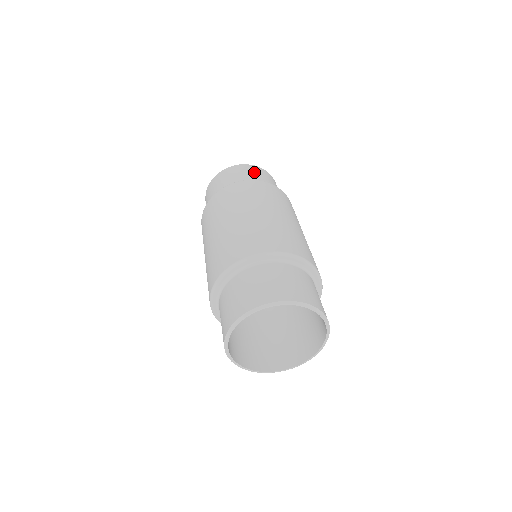
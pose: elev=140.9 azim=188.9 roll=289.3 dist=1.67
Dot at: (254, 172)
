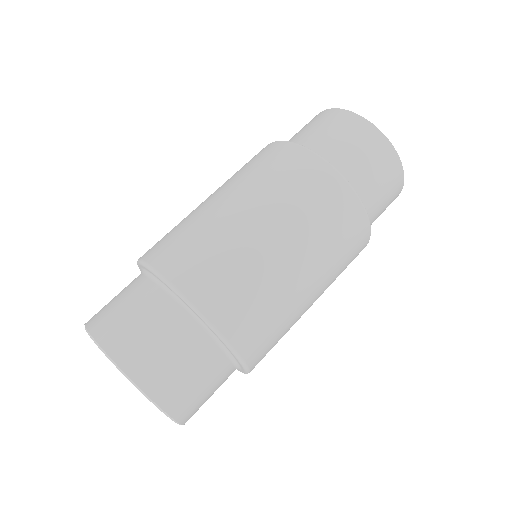
Dot at: (348, 133)
